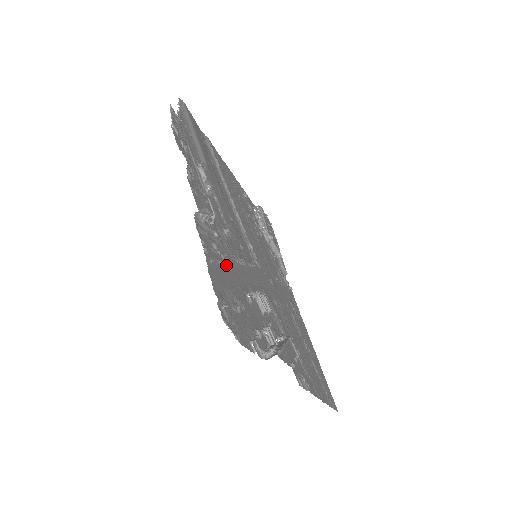
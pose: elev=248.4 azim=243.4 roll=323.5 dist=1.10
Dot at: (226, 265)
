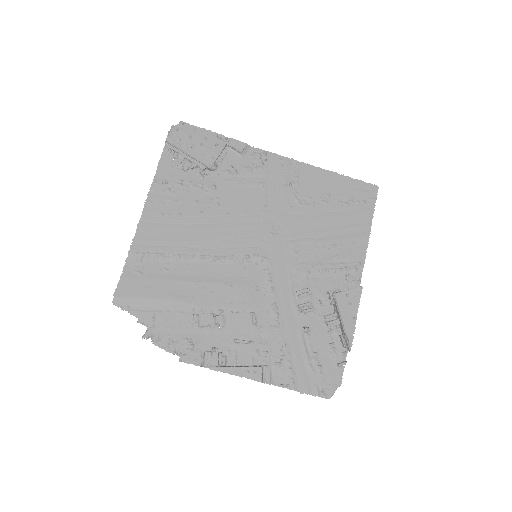
Dot at: (288, 355)
